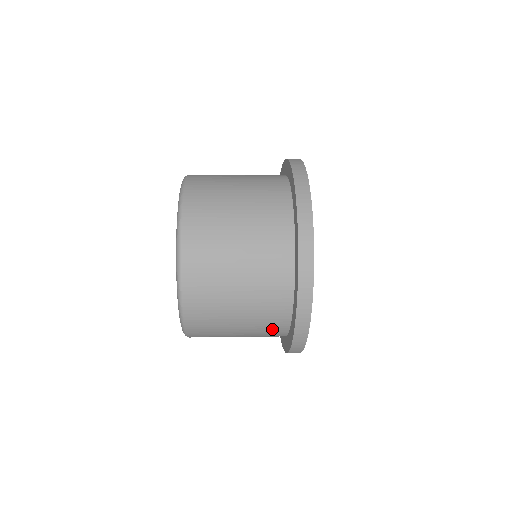
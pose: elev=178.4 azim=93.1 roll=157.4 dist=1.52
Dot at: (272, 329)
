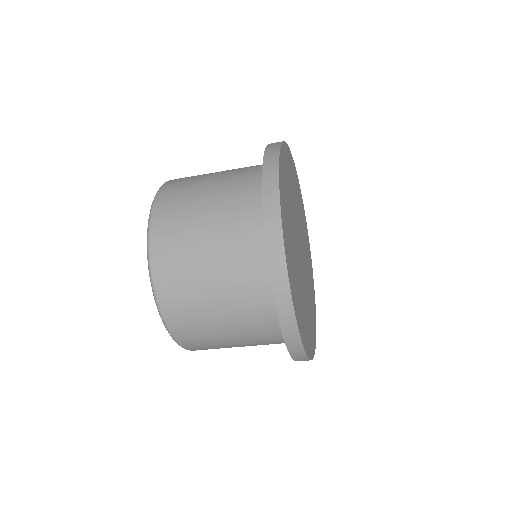
Dot at: (267, 331)
